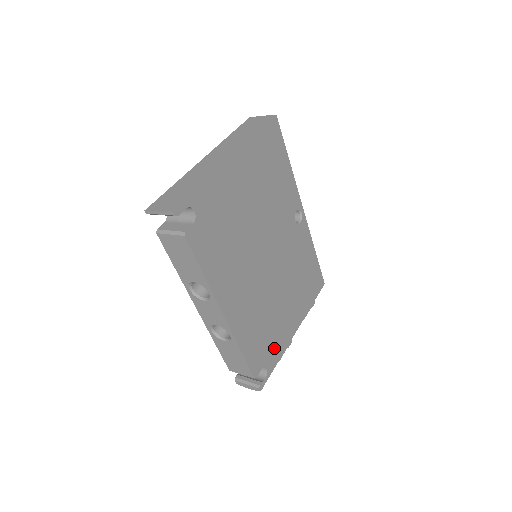
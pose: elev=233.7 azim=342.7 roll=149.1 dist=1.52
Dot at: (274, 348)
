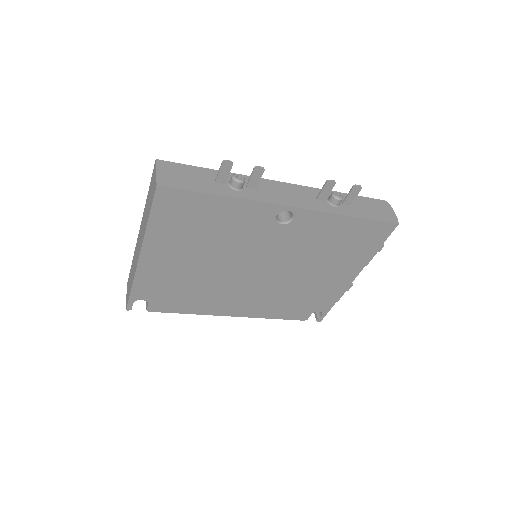
Dot at: (322, 300)
